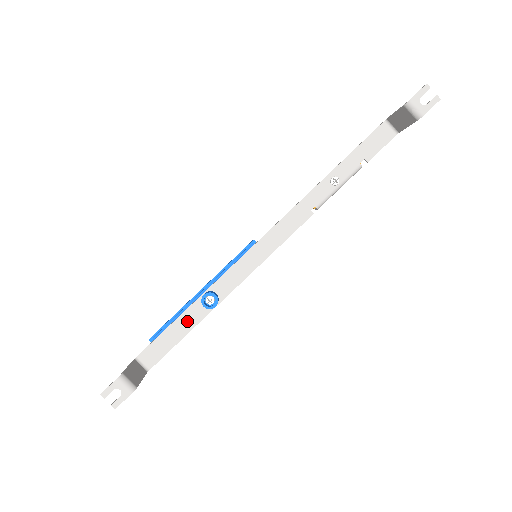
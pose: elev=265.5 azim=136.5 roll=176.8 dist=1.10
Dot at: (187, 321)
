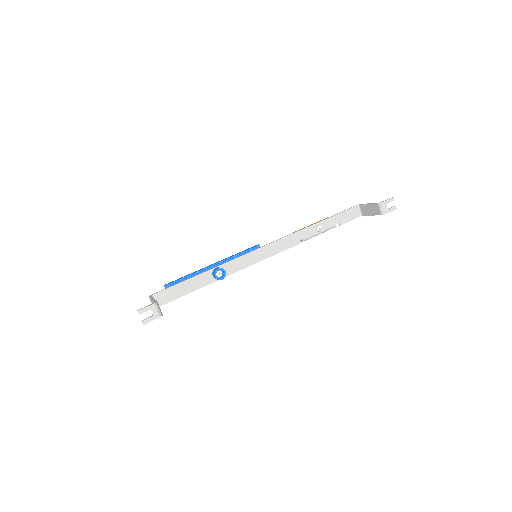
Dot at: (197, 282)
